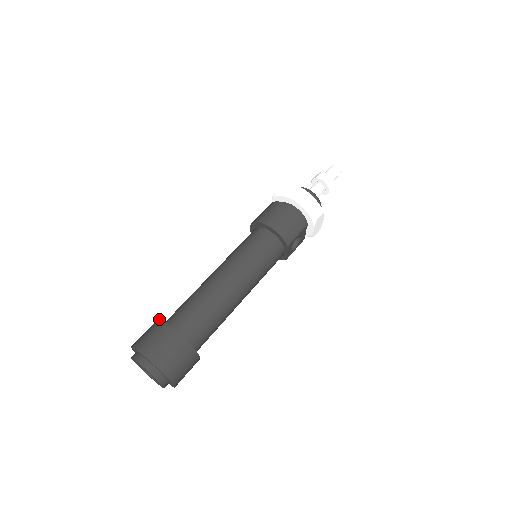
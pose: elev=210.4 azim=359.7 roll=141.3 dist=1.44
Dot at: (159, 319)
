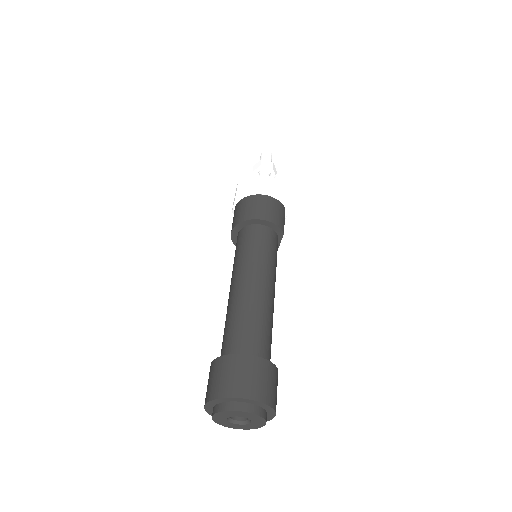
Dot at: (221, 356)
